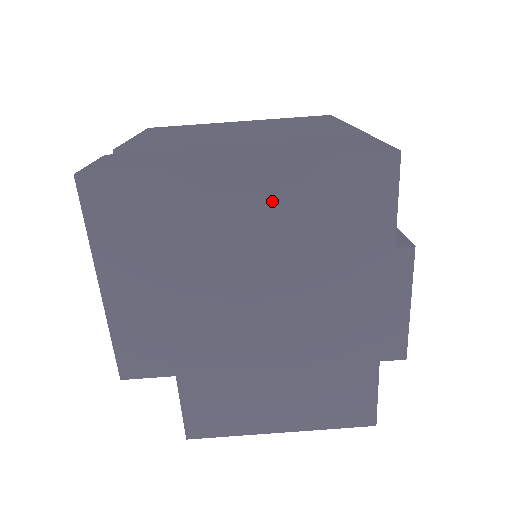
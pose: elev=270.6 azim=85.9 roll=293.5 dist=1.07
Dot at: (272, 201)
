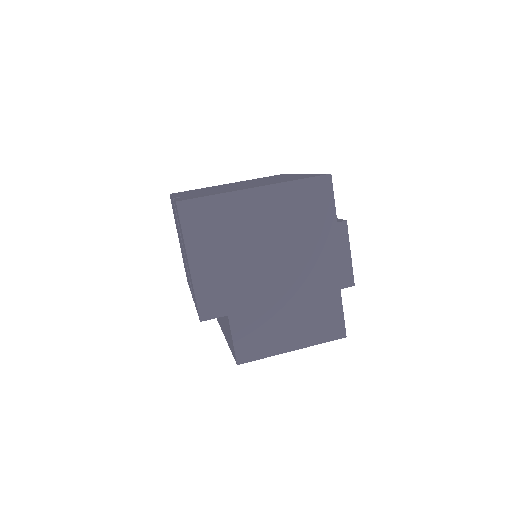
Dot at: (275, 205)
